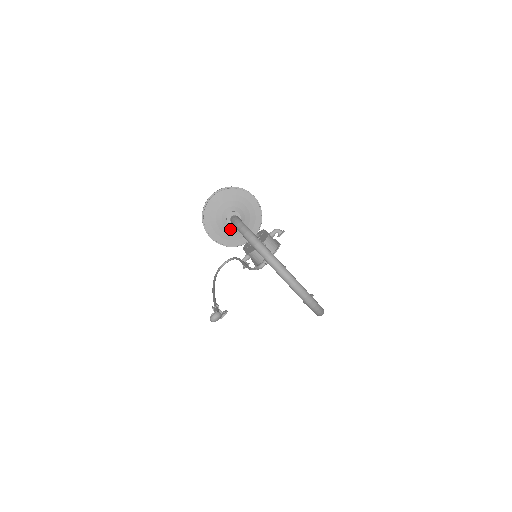
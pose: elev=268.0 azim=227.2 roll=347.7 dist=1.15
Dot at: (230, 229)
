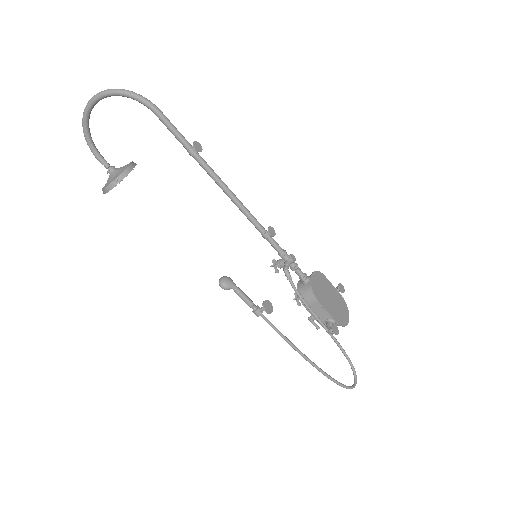
Dot at: (113, 175)
